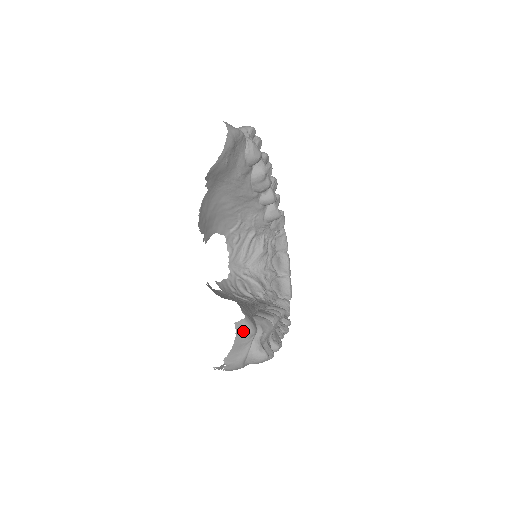
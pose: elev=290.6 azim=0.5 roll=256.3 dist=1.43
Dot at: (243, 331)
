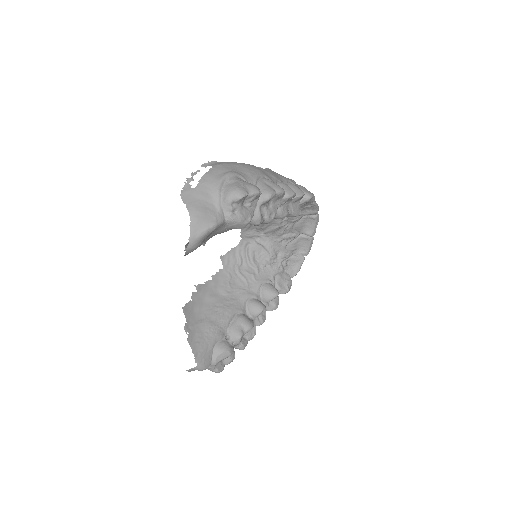
Dot at: occluded
